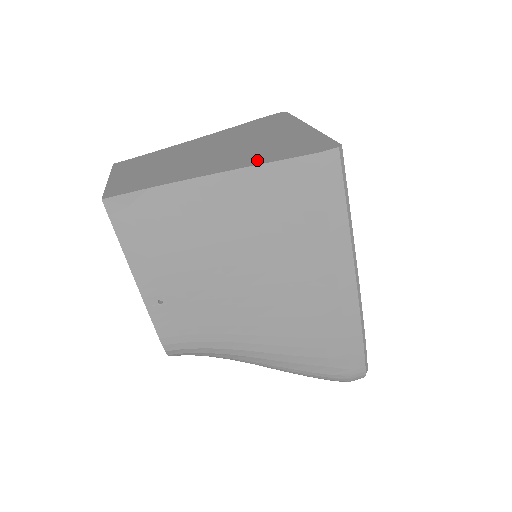
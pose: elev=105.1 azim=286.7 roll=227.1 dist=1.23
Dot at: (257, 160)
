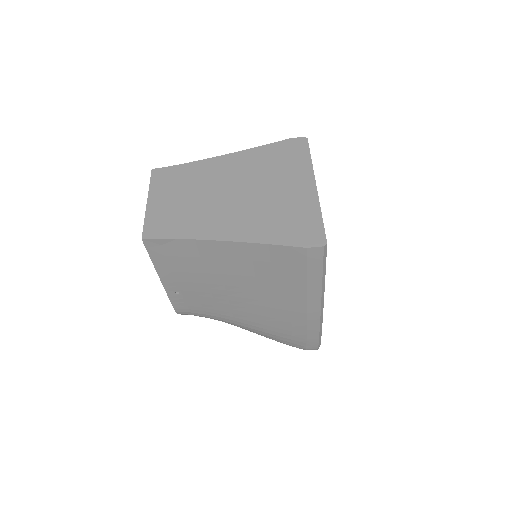
Dot at: (262, 235)
